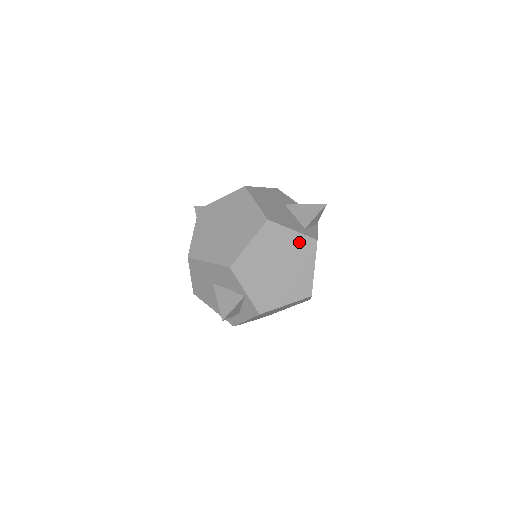
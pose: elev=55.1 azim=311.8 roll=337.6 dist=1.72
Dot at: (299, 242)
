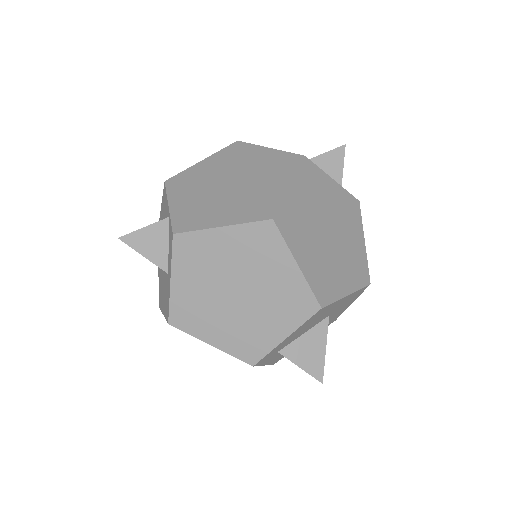
Dot at: (274, 159)
